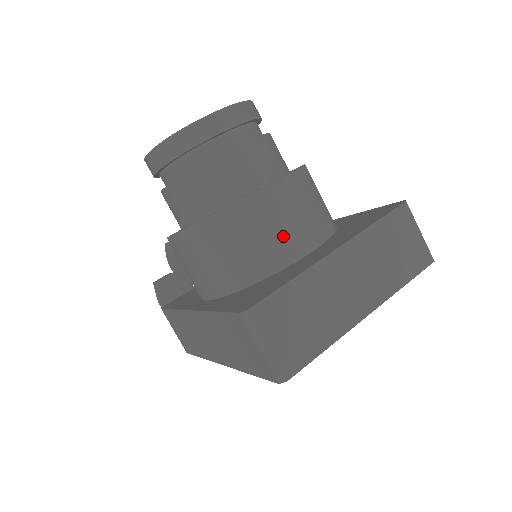
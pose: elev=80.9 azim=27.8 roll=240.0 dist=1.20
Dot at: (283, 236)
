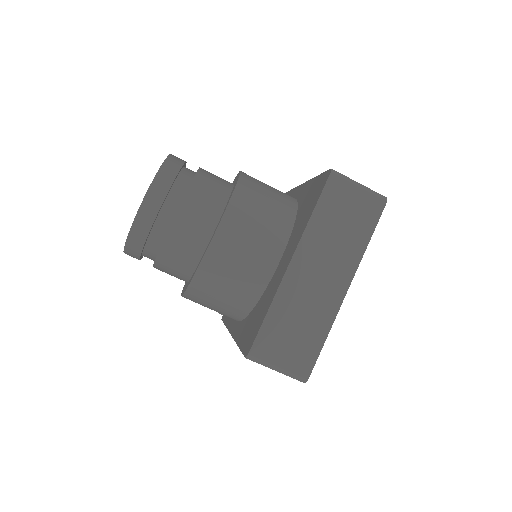
Dot at: (251, 263)
